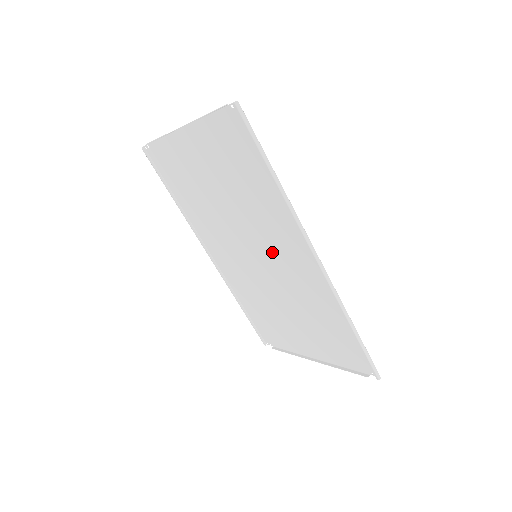
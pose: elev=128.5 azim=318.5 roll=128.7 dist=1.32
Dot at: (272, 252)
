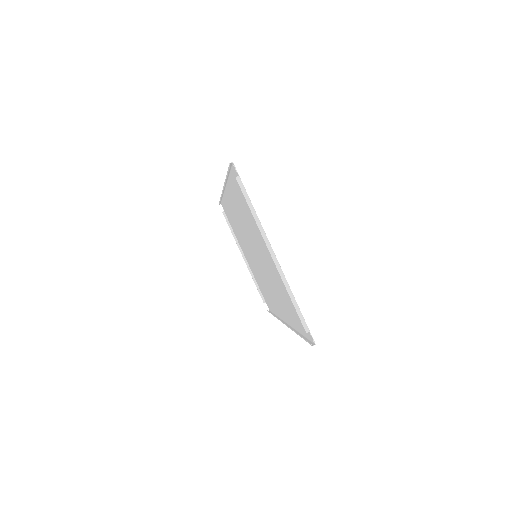
Dot at: (267, 279)
